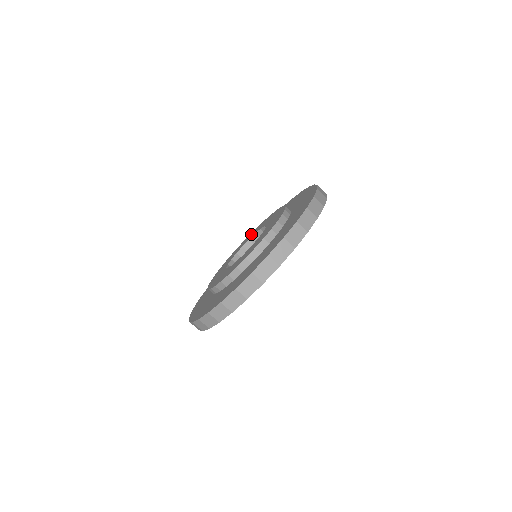
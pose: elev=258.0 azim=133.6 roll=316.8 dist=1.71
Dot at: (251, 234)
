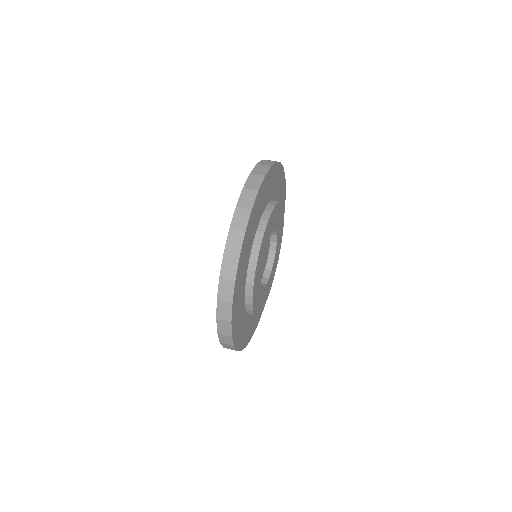
Dot at: occluded
